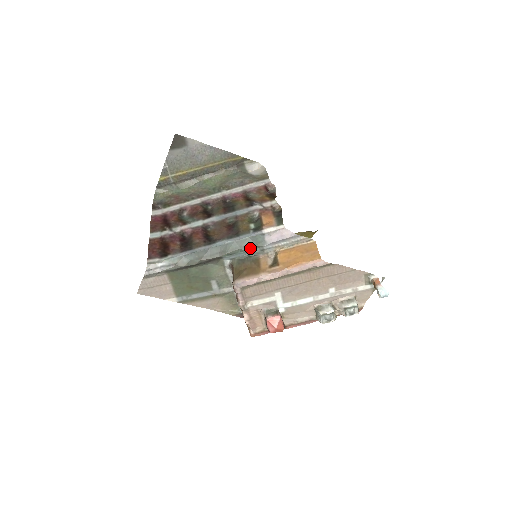
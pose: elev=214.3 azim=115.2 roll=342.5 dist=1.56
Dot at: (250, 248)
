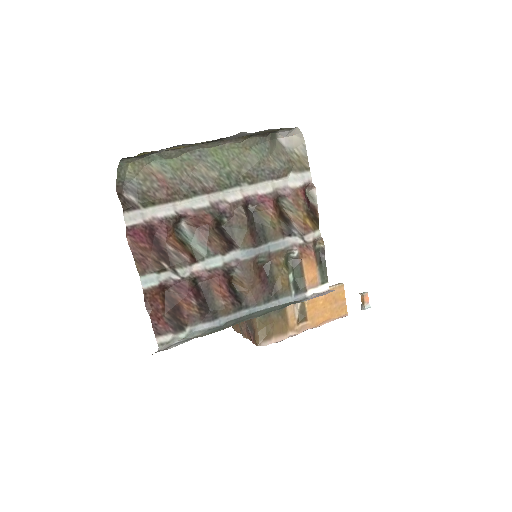
Dot at: (284, 307)
